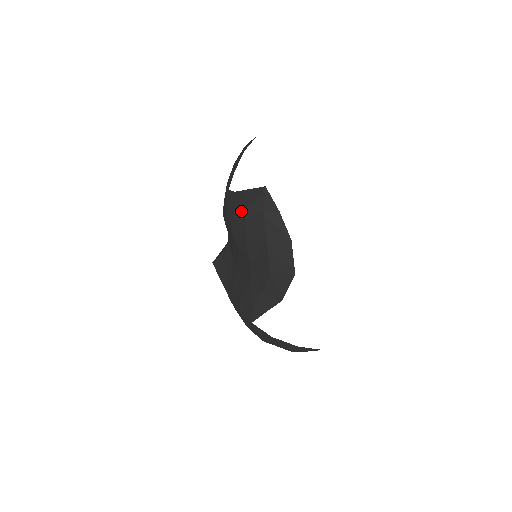
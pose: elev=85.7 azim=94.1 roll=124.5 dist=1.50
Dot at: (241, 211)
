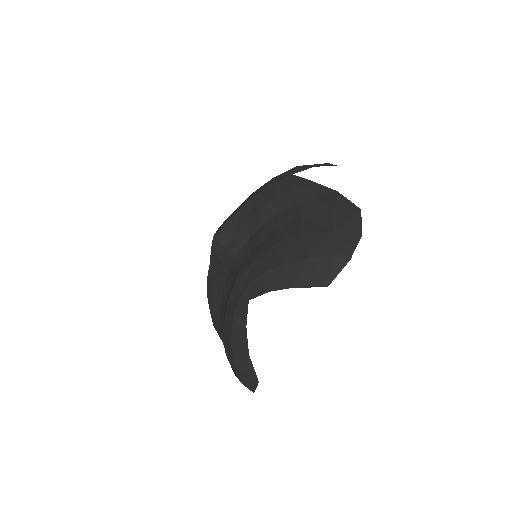
Dot at: (233, 358)
